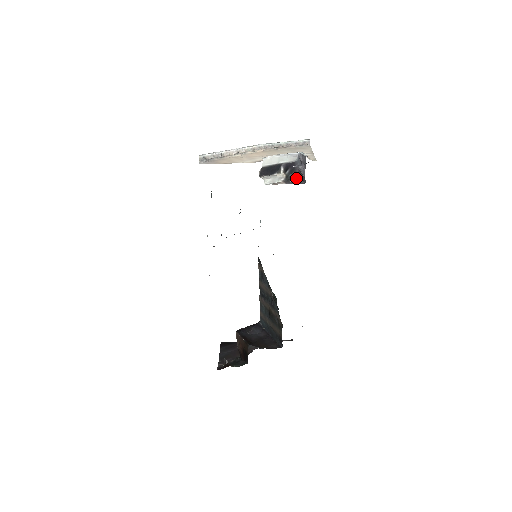
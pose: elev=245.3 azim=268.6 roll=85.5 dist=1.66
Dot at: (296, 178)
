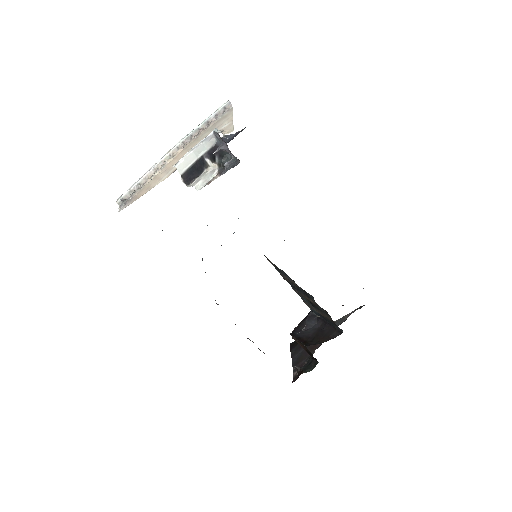
Dot at: (230, 160)
